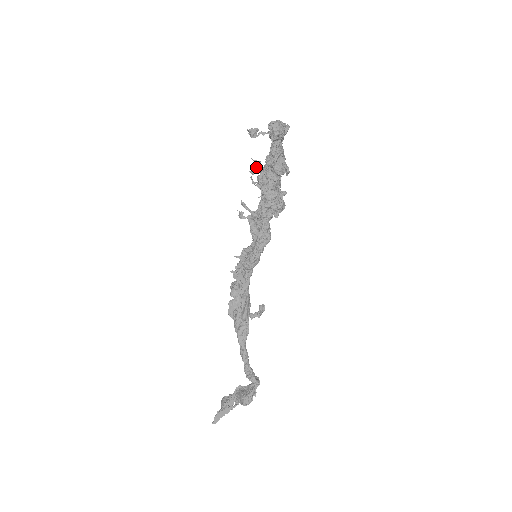
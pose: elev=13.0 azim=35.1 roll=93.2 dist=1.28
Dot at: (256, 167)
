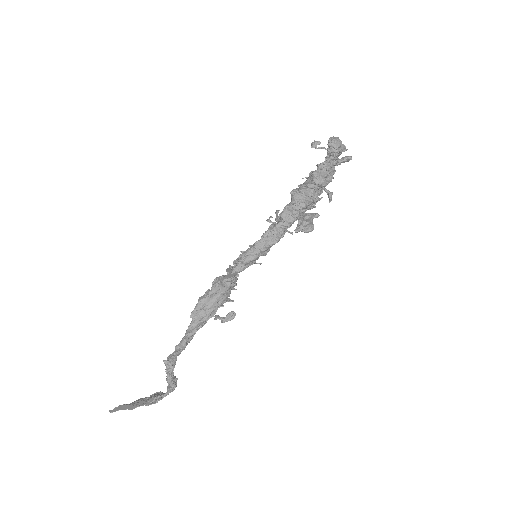
Dot at: occluded
